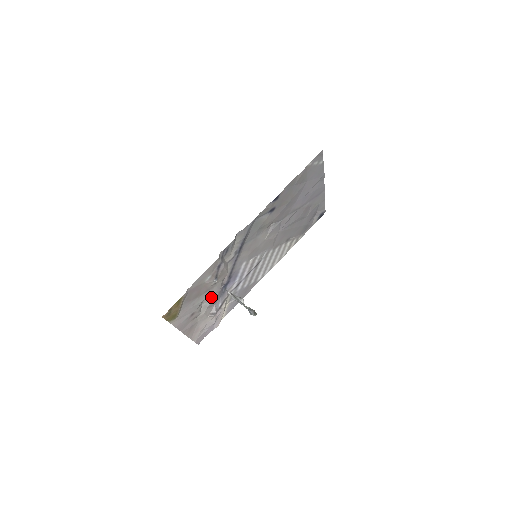
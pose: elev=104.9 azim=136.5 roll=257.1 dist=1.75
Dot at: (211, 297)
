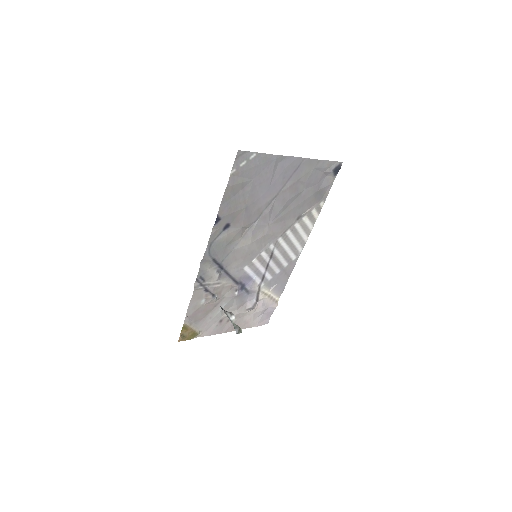
Dot at: (231, 303)
